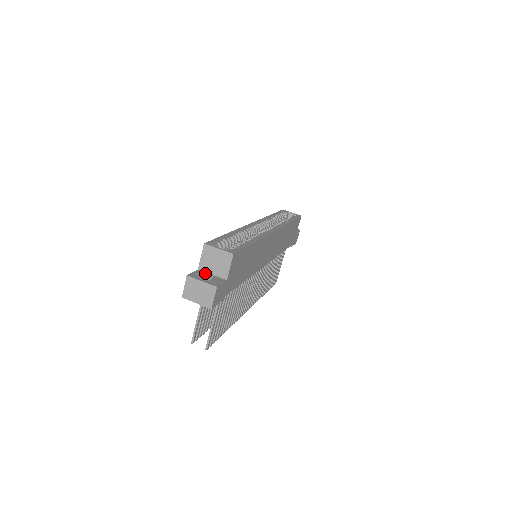
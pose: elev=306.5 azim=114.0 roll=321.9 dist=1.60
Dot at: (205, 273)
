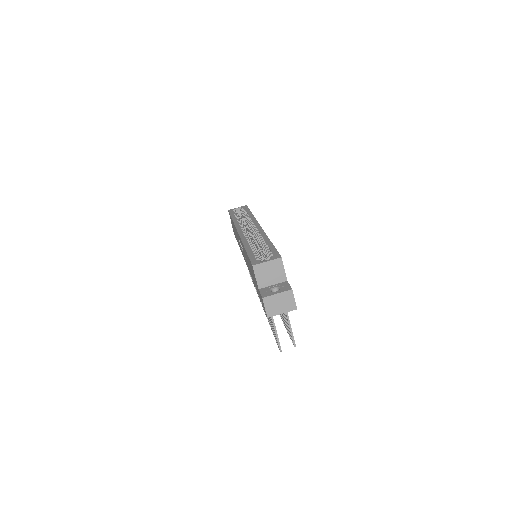
Dot at: (268, 288)
